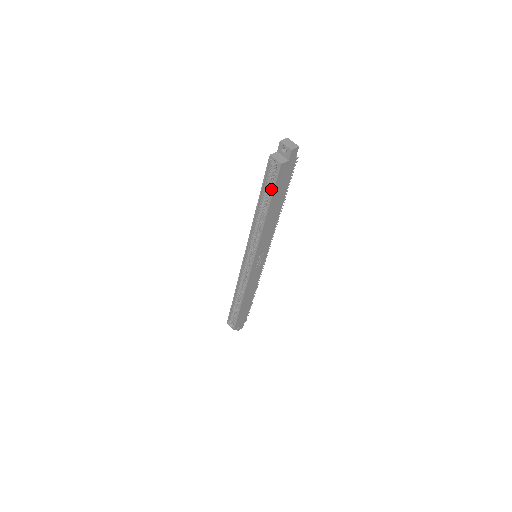
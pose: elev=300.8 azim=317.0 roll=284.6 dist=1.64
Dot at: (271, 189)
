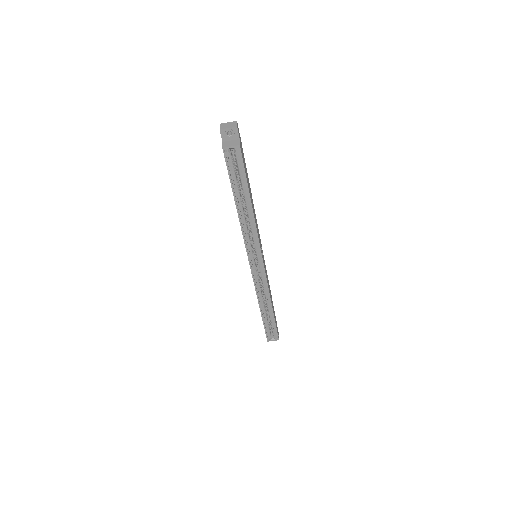
Dot at: (241, 178)
